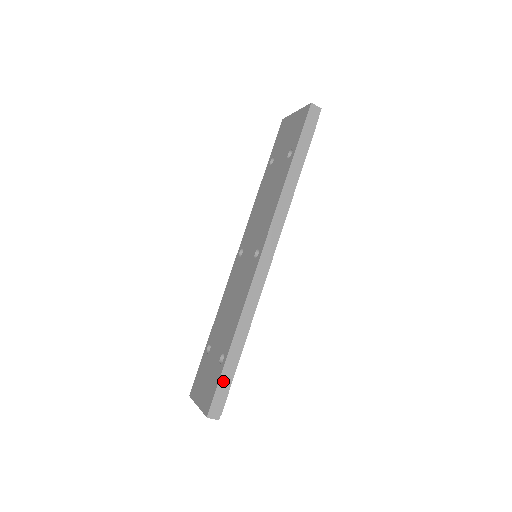
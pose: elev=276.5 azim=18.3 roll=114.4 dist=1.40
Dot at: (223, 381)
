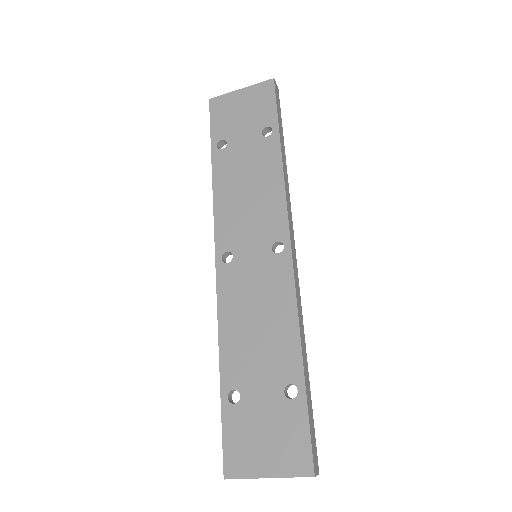
Dot at: (310, 418)
